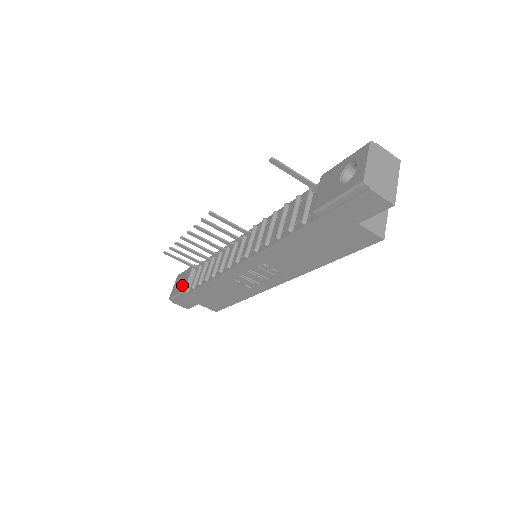
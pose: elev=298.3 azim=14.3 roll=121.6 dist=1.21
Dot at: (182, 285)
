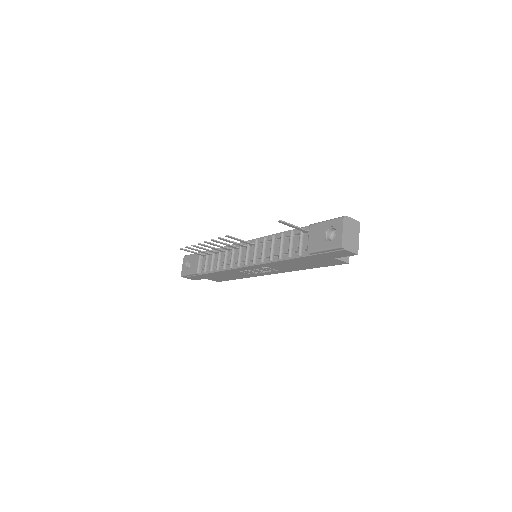
Dot at: (193, 268)
